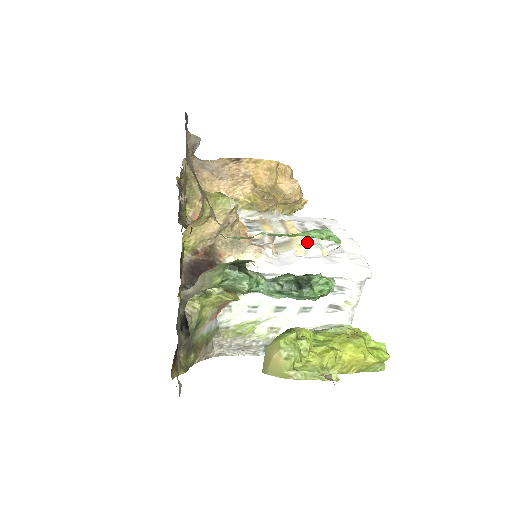
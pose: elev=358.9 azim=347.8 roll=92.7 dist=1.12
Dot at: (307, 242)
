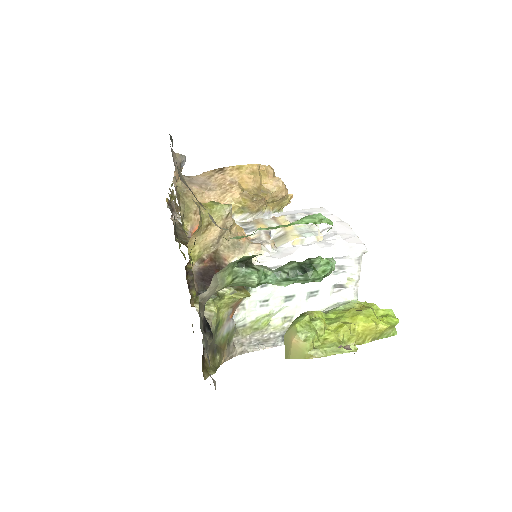
Dot at: (301, 232)
